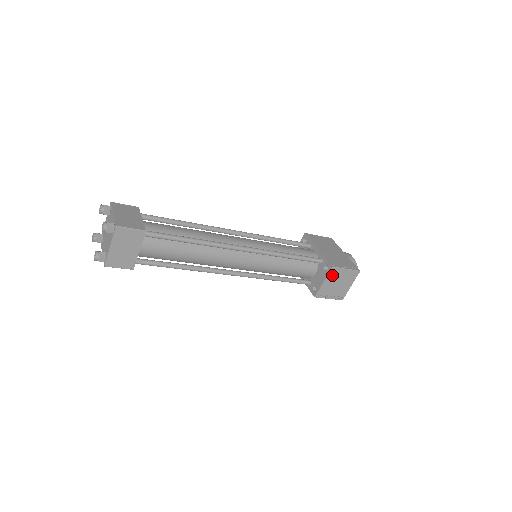
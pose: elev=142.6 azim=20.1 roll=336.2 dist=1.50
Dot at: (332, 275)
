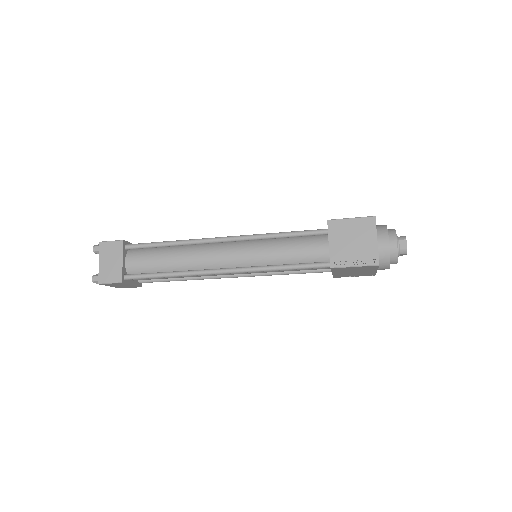
Dot at: (335, 231)
